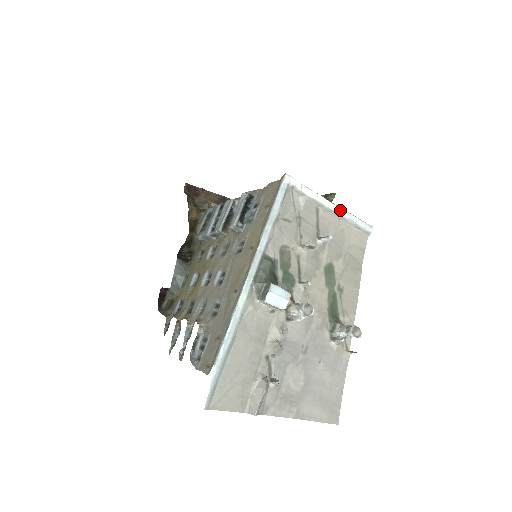
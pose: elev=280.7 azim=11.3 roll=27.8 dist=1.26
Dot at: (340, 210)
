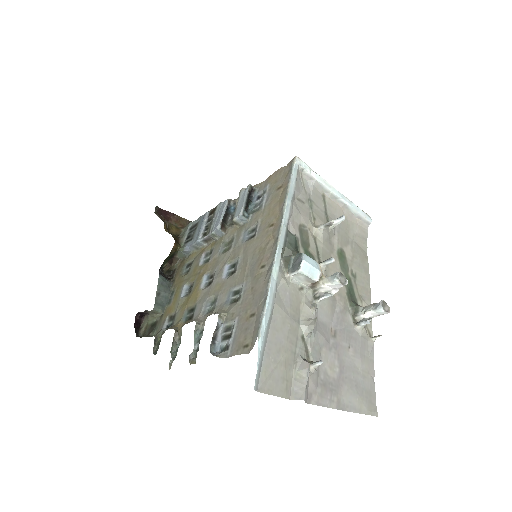
Dot at: (344, 197)
